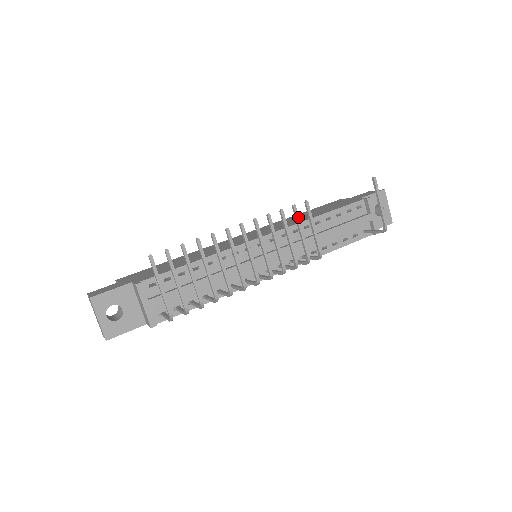
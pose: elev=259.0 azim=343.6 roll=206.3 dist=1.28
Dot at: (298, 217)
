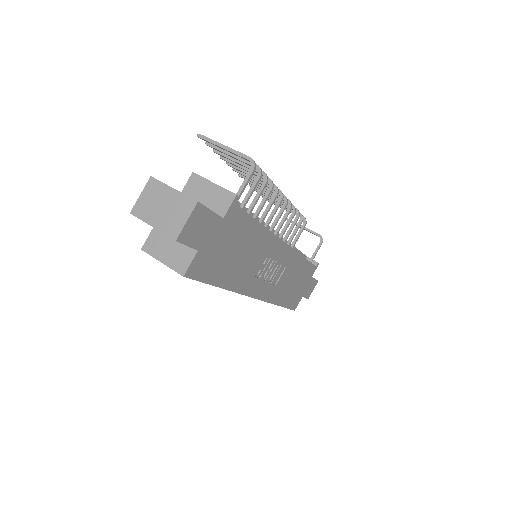
Dot at: occluded
